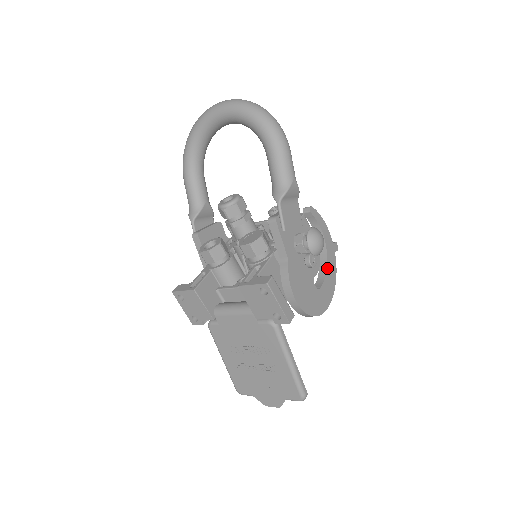
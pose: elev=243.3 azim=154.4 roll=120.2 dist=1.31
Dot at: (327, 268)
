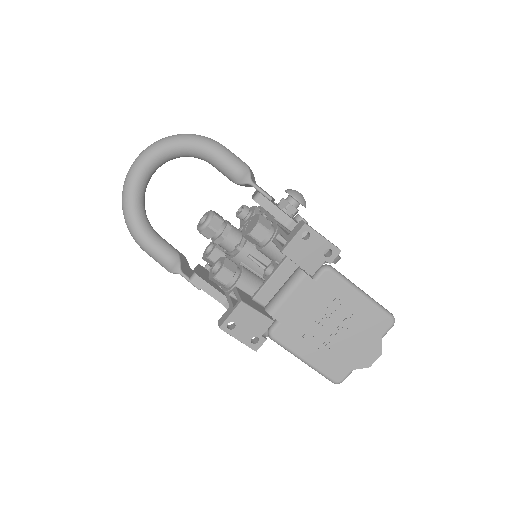
Dot at: occluded
